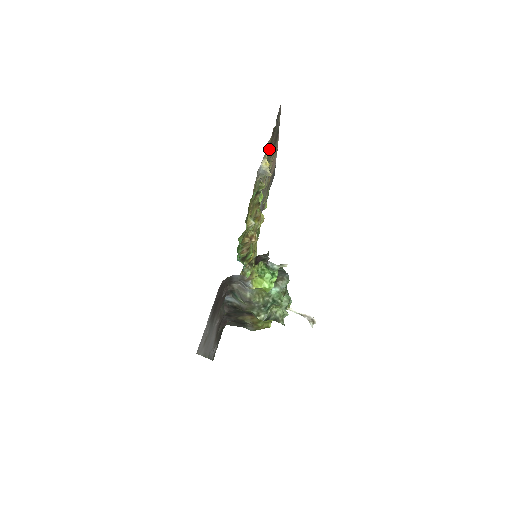
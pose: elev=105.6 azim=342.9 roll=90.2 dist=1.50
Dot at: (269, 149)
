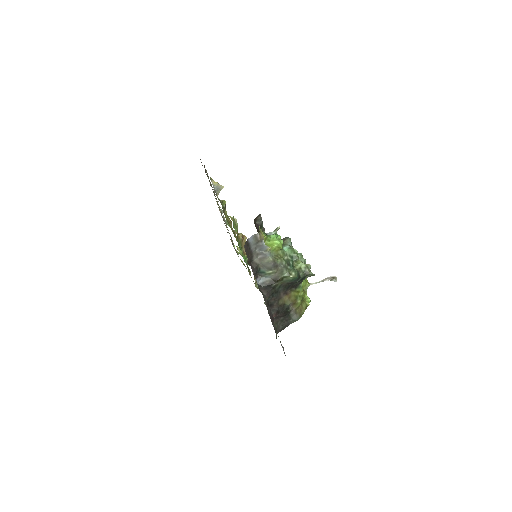
Dot at: occluded
